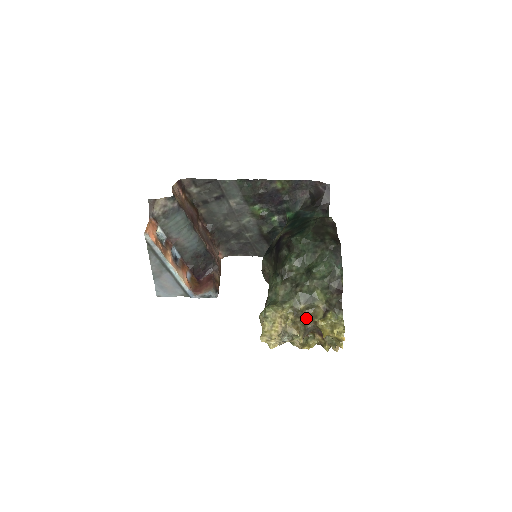
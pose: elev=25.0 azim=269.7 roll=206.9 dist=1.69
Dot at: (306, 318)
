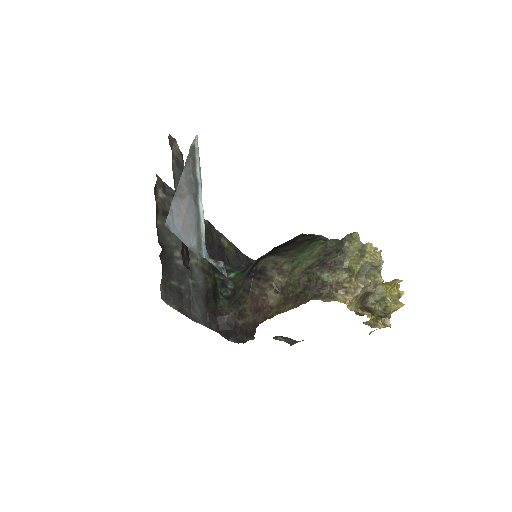
Dot at: occluded
